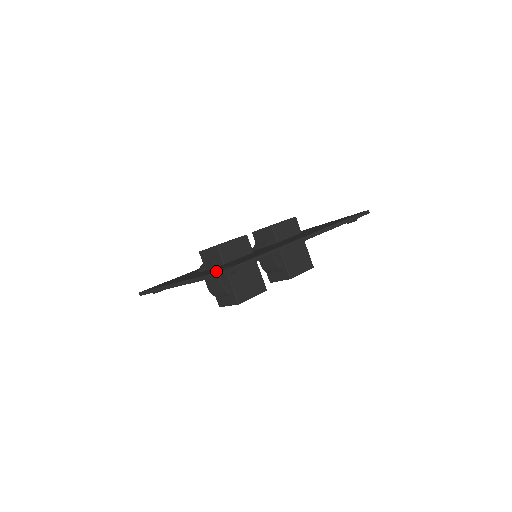
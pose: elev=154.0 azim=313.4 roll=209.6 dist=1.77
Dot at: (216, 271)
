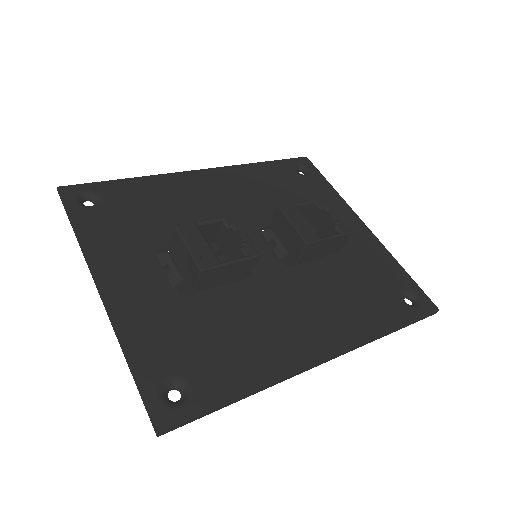
Dot at: (156, 395)
